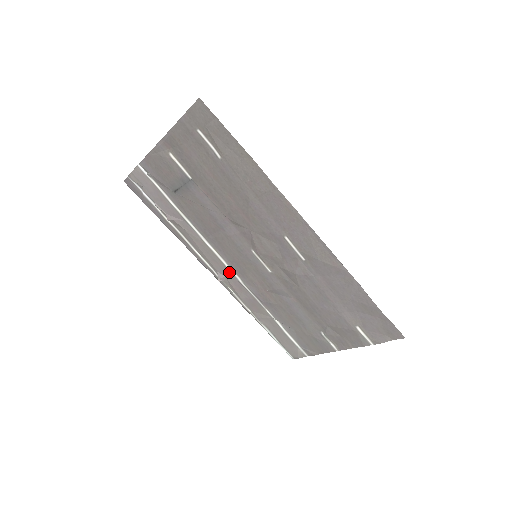
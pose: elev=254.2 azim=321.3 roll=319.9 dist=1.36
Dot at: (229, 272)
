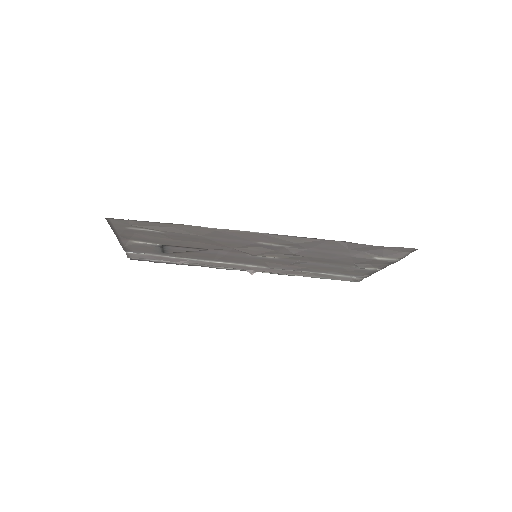
Dot at: (252, 267)
